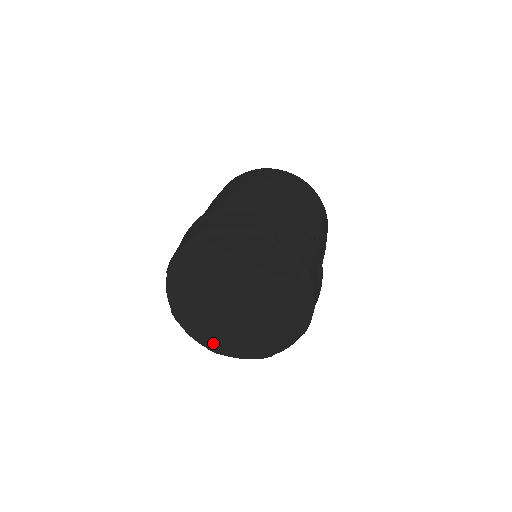
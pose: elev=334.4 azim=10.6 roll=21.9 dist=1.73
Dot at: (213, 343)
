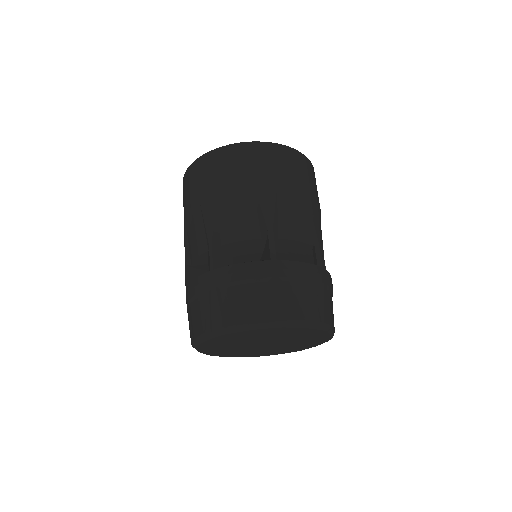
Dot at: (251, 356)
